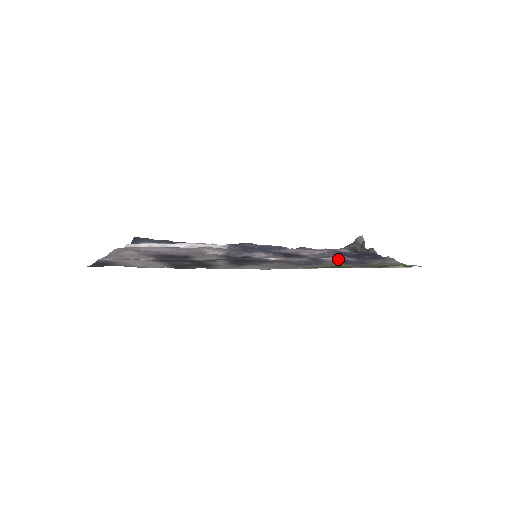
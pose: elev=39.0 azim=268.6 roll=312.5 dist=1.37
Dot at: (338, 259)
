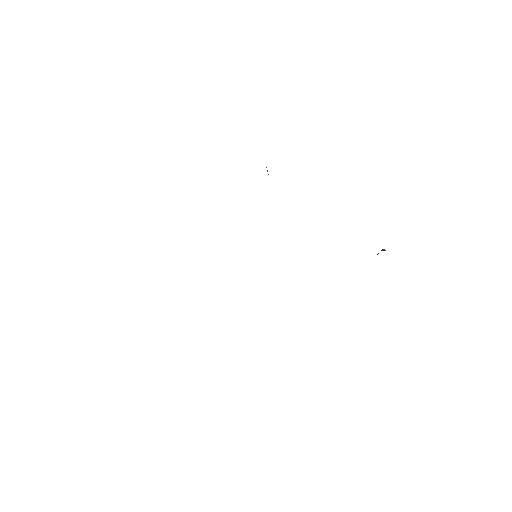
Dot at: occluded
